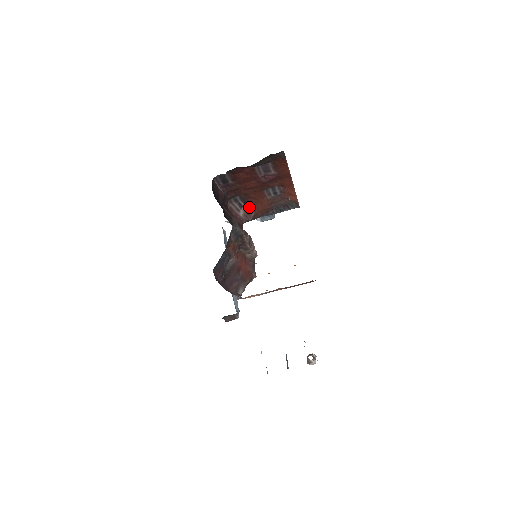
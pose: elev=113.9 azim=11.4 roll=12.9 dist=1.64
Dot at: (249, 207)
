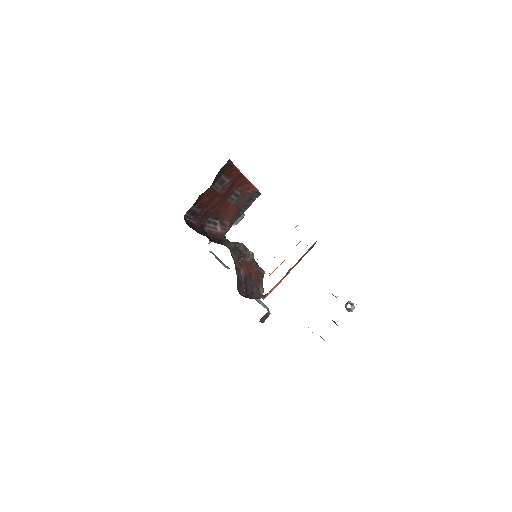
Dot at: (222, 220)
